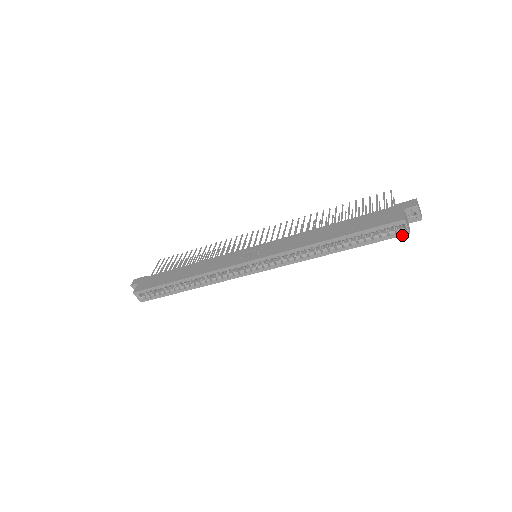
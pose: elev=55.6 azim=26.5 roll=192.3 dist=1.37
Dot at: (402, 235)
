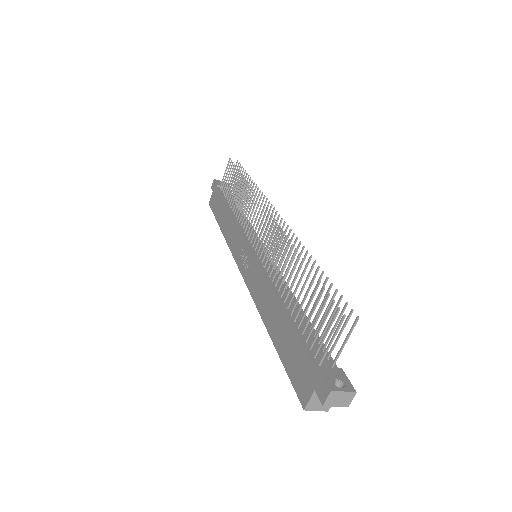
Dot at: occluded
